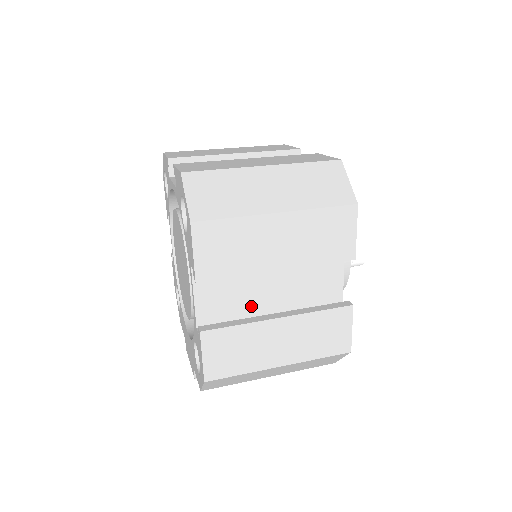
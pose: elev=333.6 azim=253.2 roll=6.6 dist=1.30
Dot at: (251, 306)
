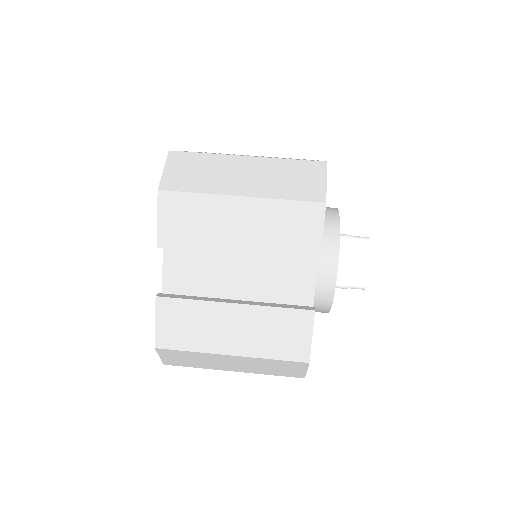
Dot at: (216, 289)
